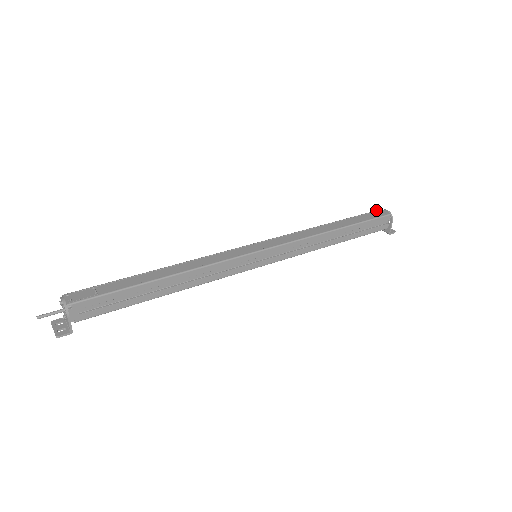
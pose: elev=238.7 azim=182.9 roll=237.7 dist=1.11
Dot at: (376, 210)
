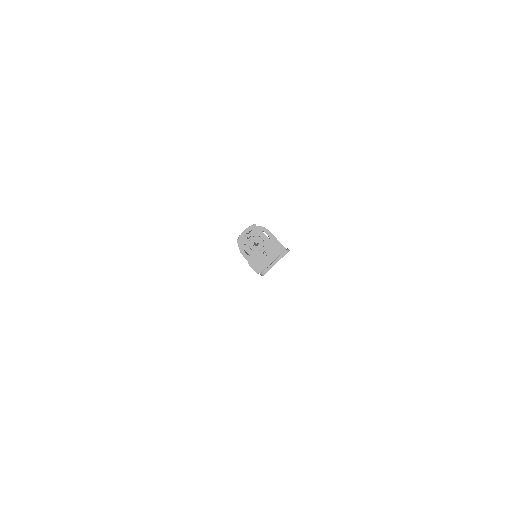
Dot at: occluded
